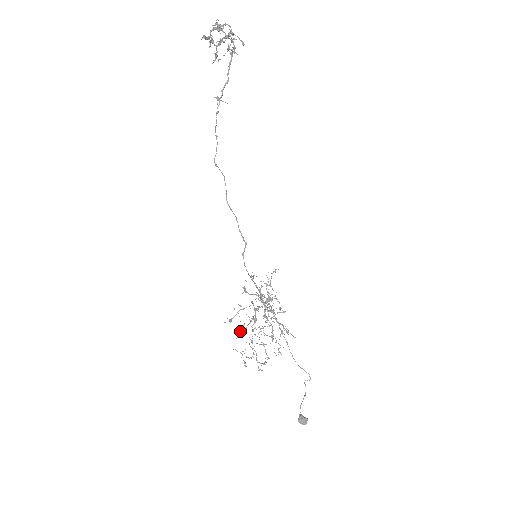
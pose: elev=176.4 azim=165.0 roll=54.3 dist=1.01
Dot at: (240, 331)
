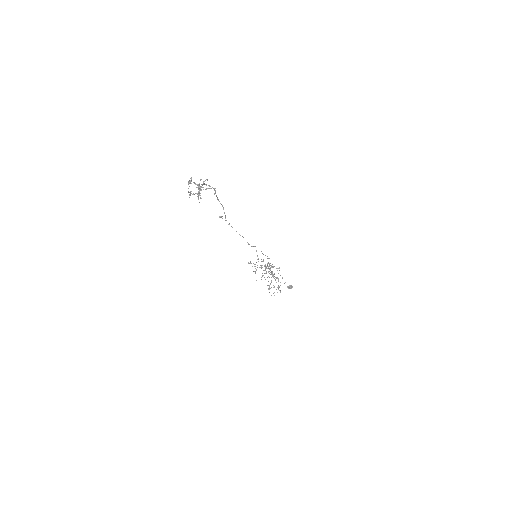
Dot at: occluded
